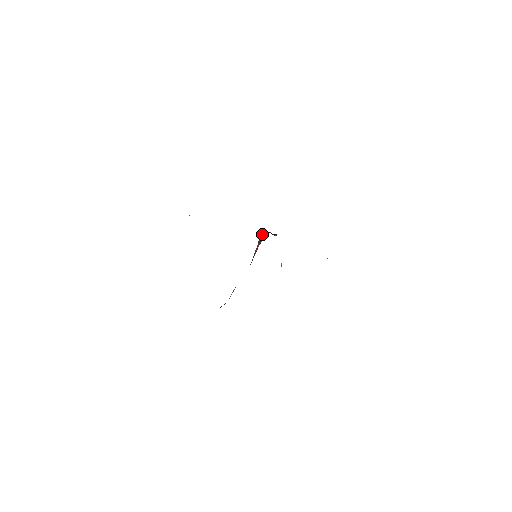
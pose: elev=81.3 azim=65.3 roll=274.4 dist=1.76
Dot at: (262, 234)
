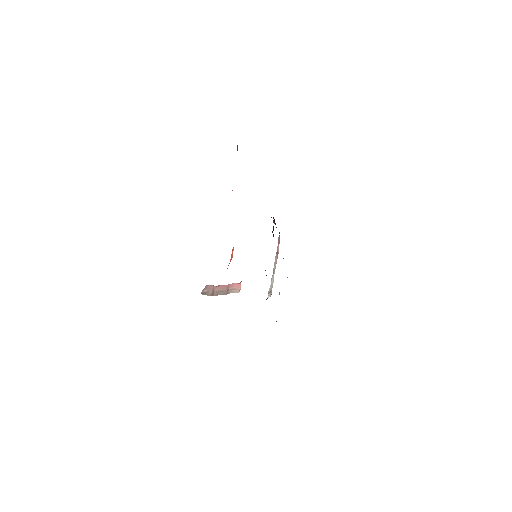
Dot at: occluded
